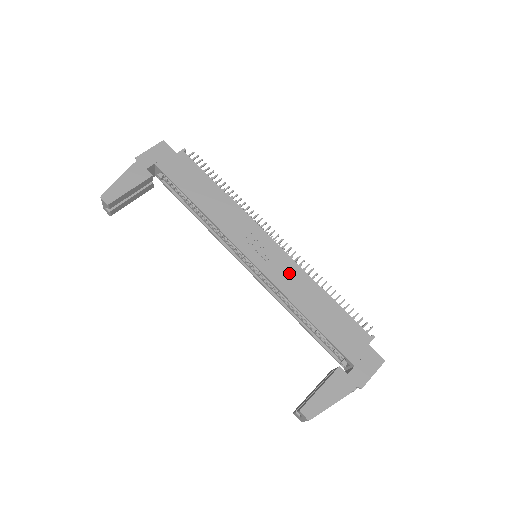
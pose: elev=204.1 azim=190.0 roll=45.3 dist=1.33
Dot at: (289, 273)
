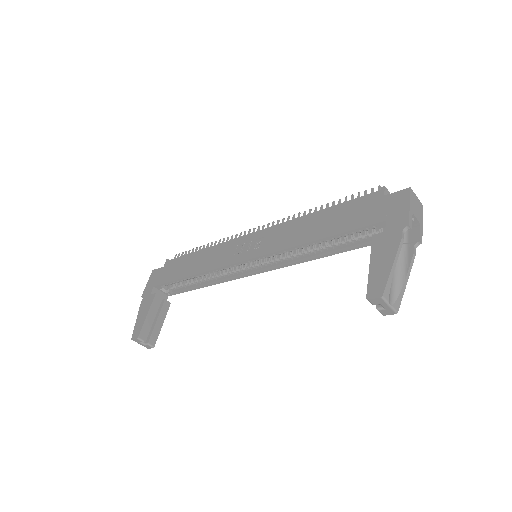
Dot at: (280, 234)
